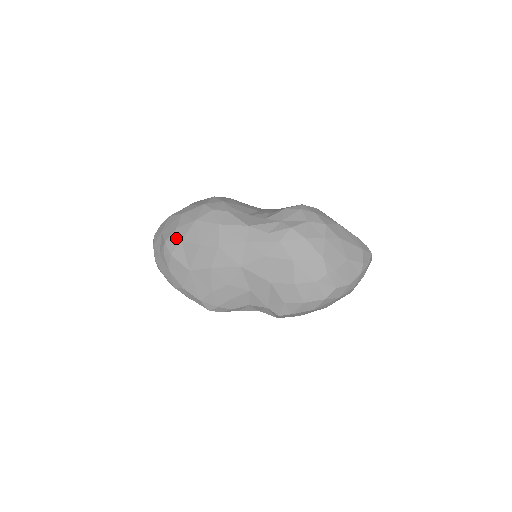
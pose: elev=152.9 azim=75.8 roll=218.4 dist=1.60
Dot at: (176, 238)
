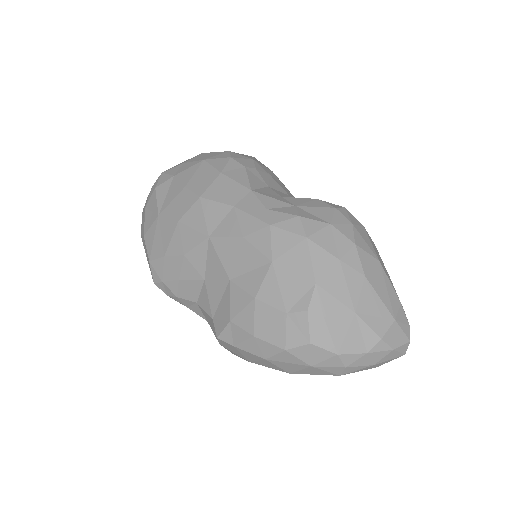
Dot at: (173, 172)
